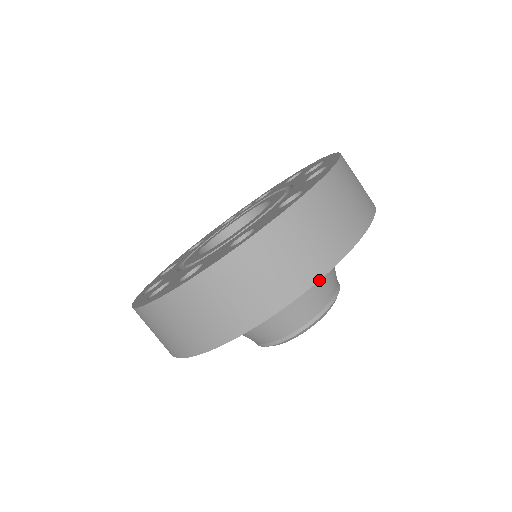
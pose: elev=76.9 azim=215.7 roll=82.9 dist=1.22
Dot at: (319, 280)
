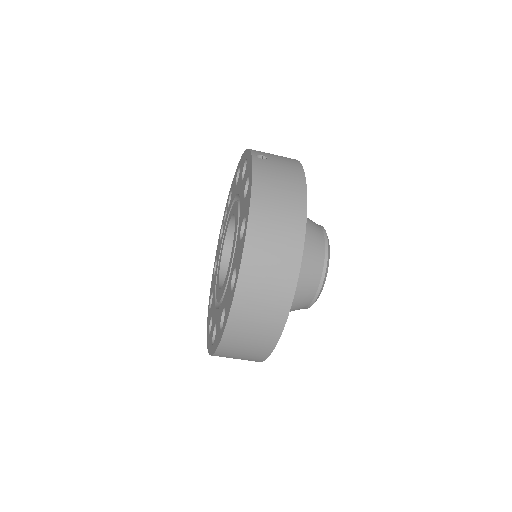
Dot at: (299, 270)
